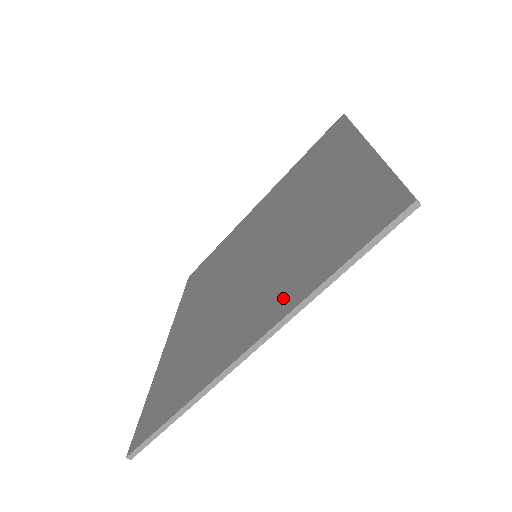
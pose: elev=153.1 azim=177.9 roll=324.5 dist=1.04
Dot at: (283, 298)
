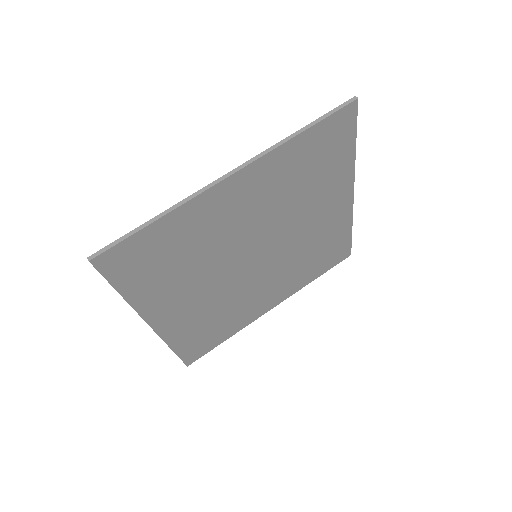
Dot at: (154, 298)
